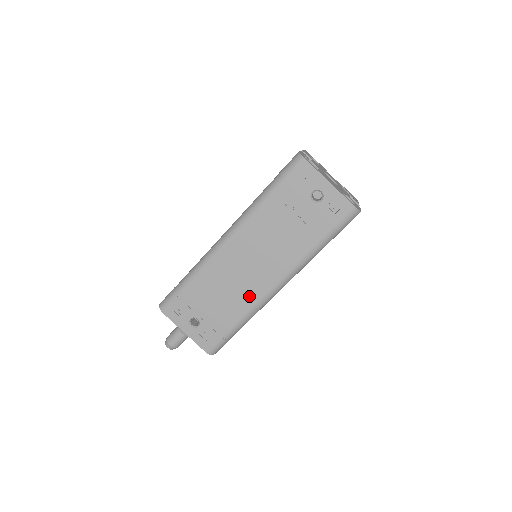
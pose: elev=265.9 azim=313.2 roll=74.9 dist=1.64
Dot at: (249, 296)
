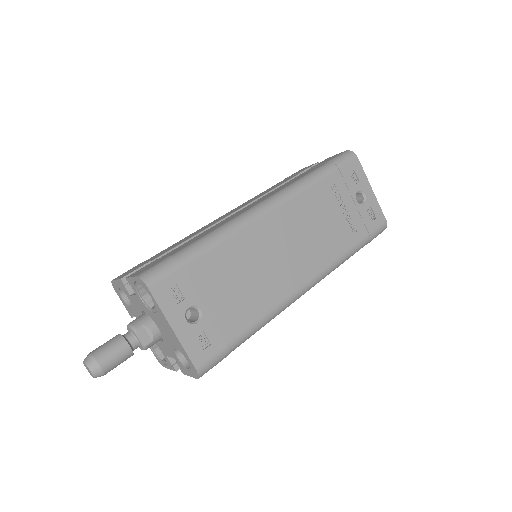
Dot at: (276, 291)
